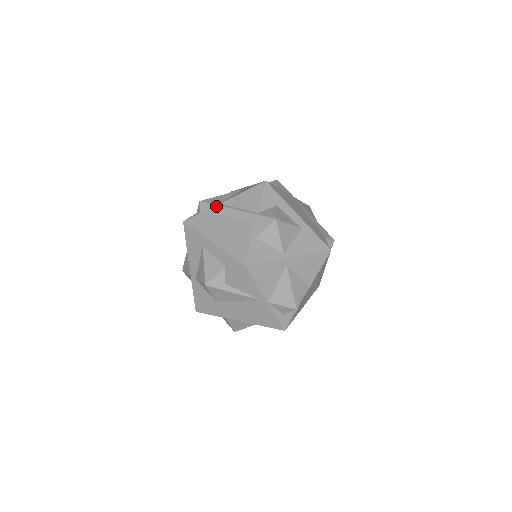
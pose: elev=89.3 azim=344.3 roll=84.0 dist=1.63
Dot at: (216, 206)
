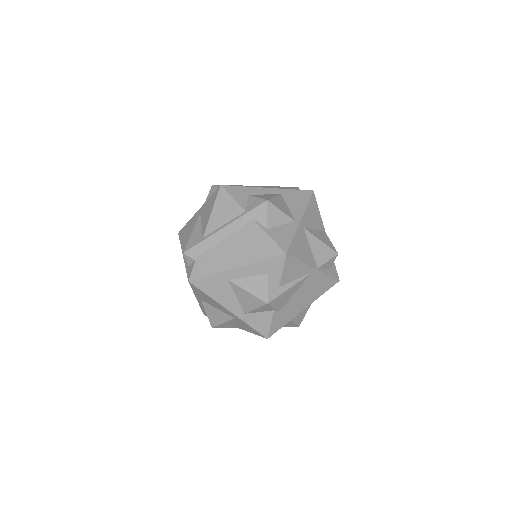
Dot at: (203, 242)
